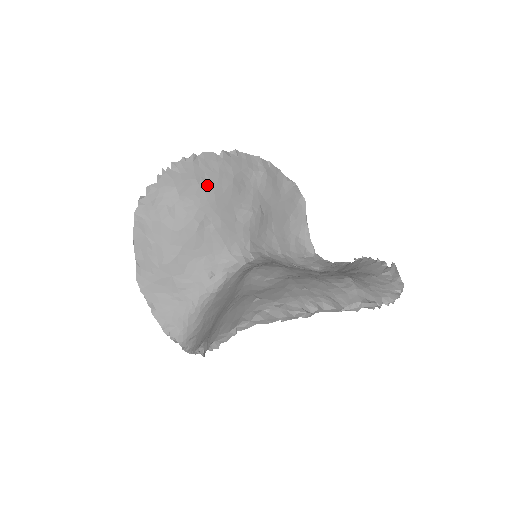
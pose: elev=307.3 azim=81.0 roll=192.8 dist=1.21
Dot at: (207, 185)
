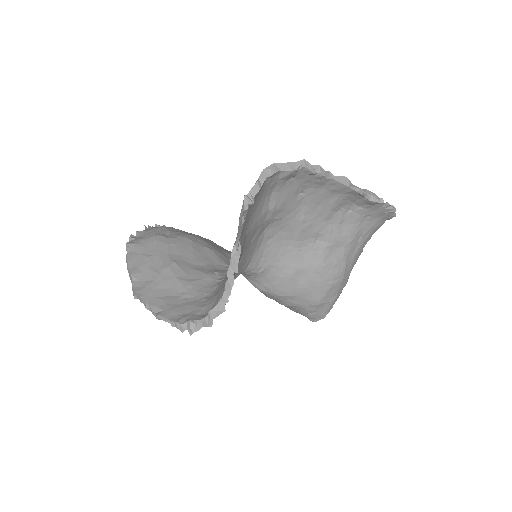
Dot at: (191, 233)
